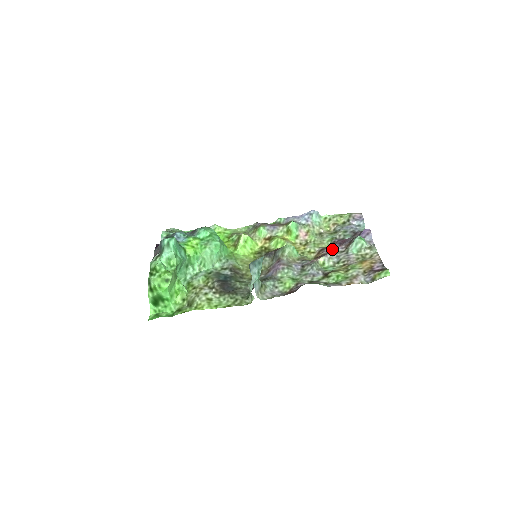
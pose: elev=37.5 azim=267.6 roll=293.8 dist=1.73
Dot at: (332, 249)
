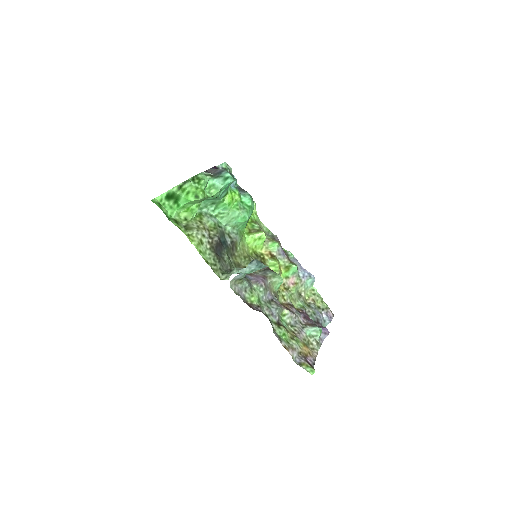
Dot at: (298, 313)
